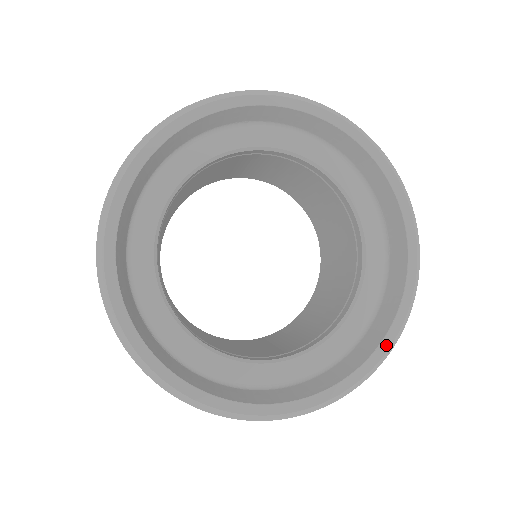
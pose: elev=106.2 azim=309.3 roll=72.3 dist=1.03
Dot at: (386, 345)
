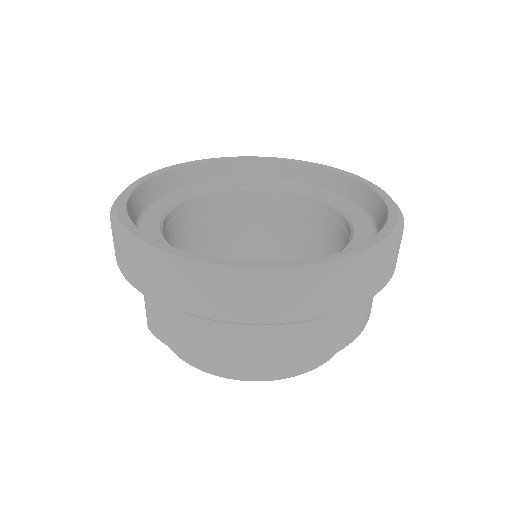
Dot at: (334, 257)
